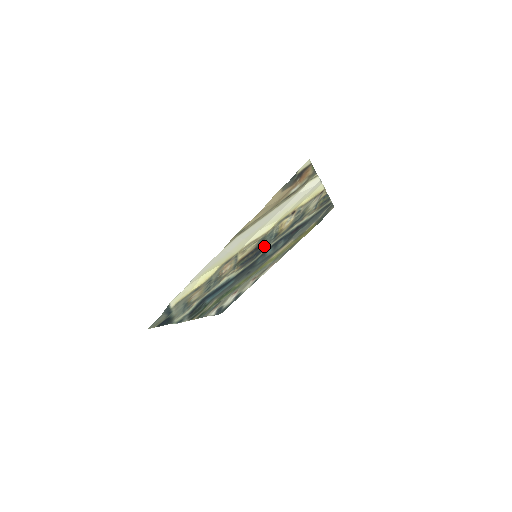
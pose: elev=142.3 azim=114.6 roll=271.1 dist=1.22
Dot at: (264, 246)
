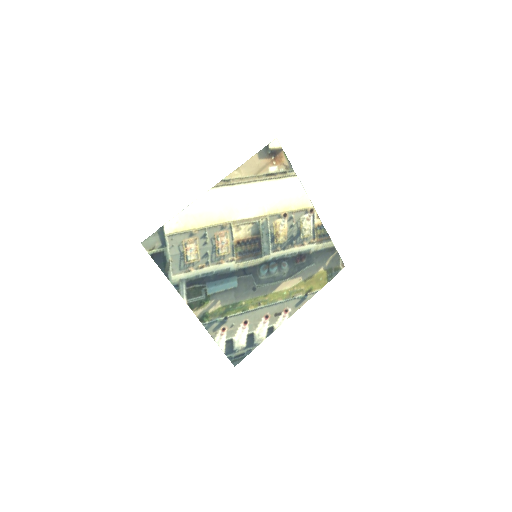
Dot at: (263, 246)
